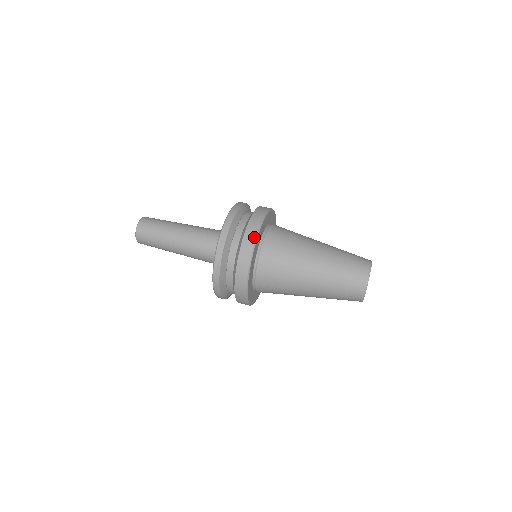
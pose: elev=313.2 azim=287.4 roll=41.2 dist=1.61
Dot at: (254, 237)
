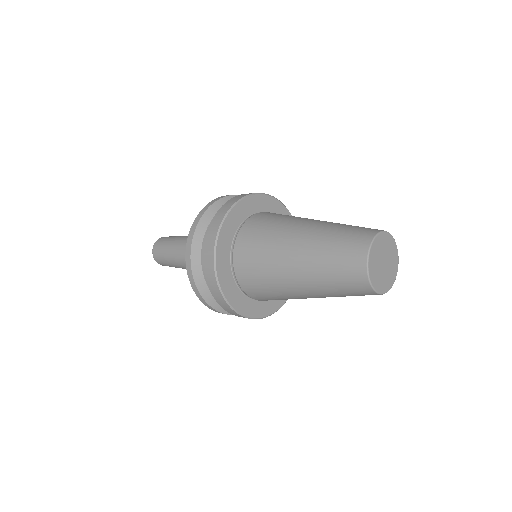
Dot at: (269, 195)
